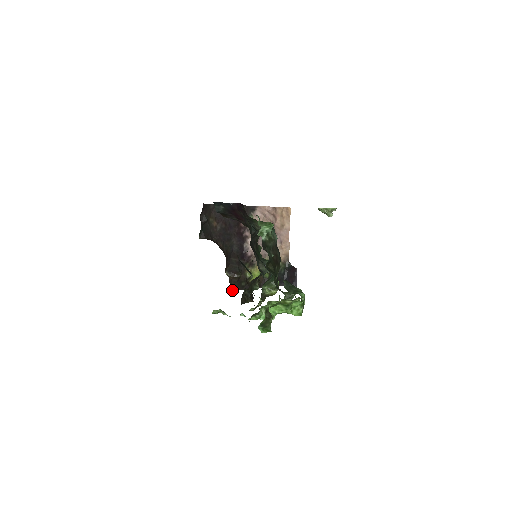
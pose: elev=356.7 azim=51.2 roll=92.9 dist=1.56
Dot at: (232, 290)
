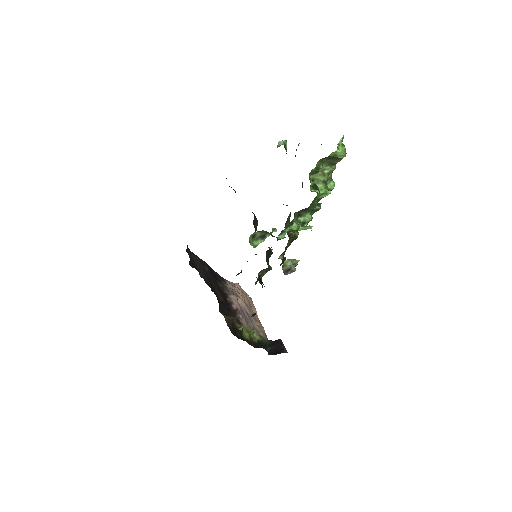
Dot at: (231, 332)
